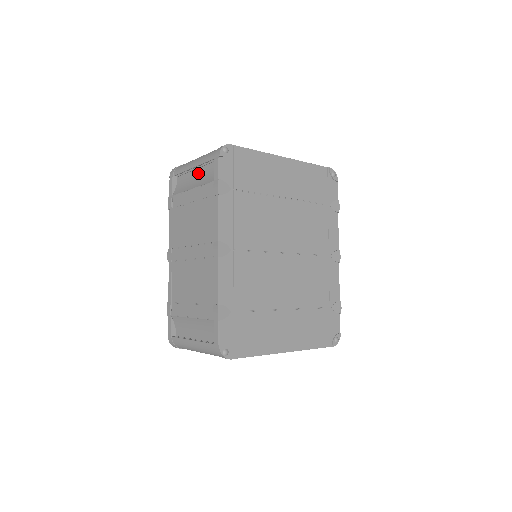
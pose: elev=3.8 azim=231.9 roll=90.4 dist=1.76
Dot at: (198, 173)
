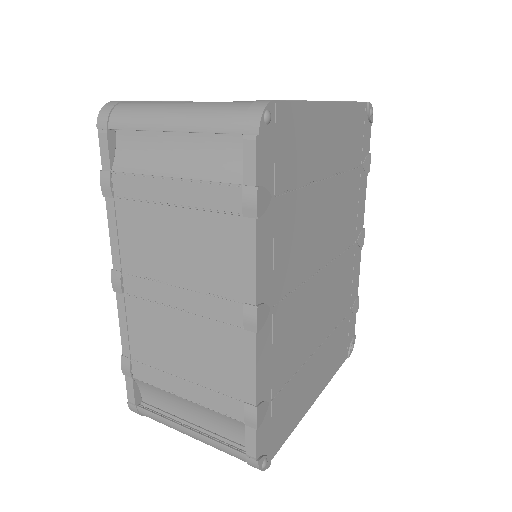
Dot at: (180, 142)
